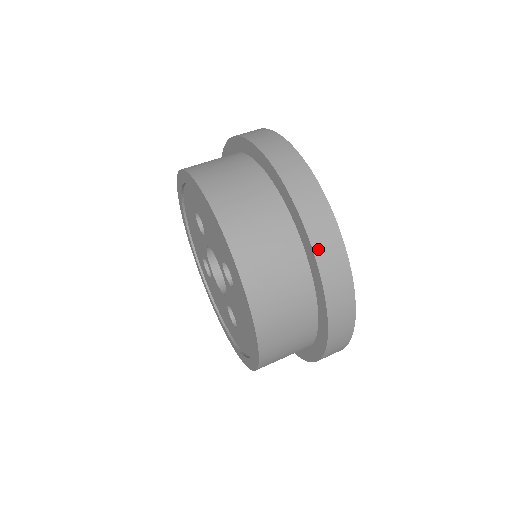
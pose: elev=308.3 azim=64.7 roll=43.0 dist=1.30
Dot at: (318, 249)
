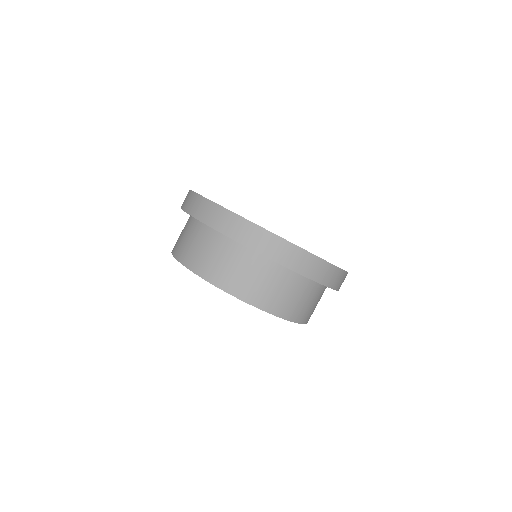
Dot at: occluded
